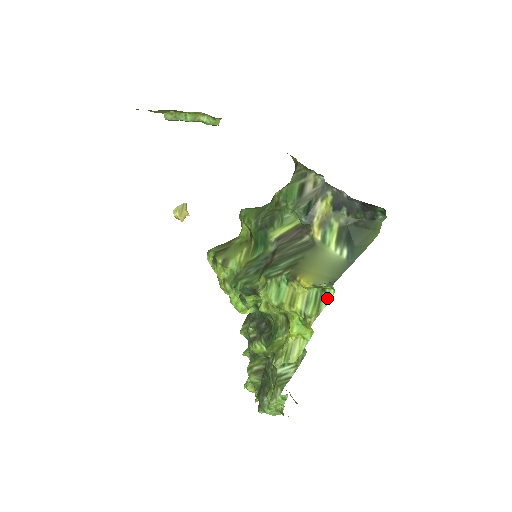
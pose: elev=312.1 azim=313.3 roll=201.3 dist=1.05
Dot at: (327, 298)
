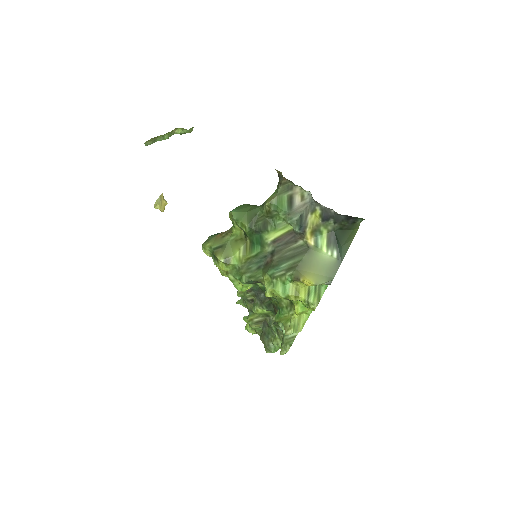
Dot at: (324, 288)
